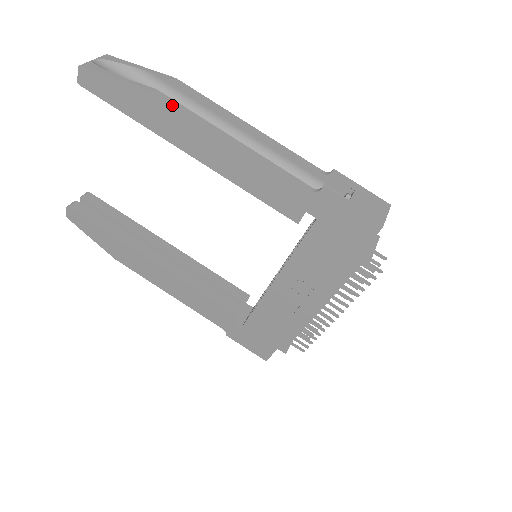
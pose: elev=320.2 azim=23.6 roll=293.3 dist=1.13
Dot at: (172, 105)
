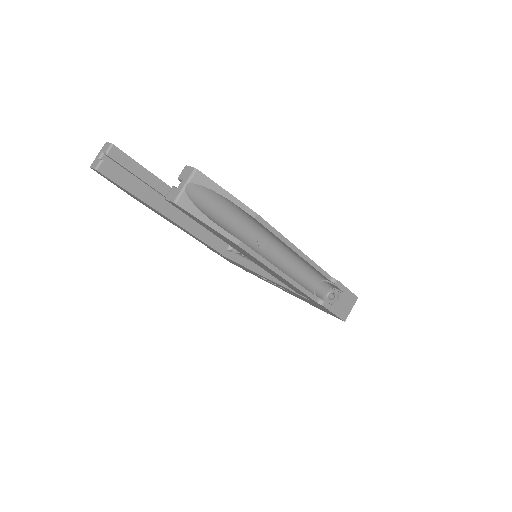
Dot at: (249, 254)
